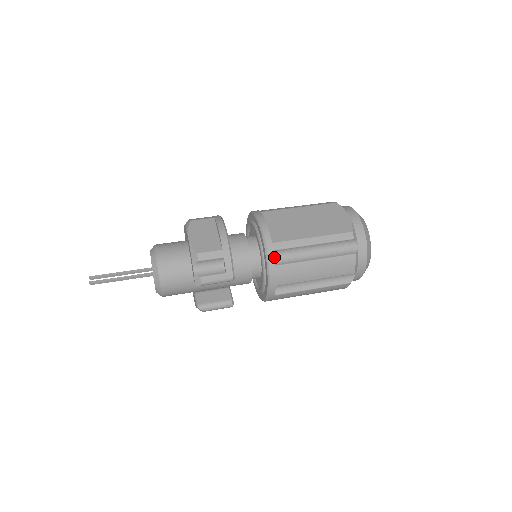
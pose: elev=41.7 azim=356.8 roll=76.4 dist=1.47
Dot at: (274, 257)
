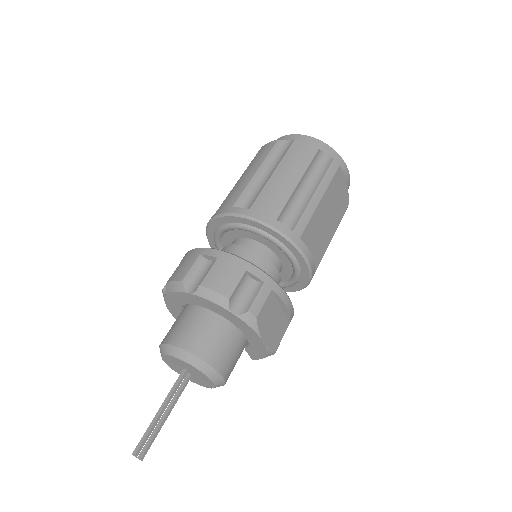
Dot at: occluded
